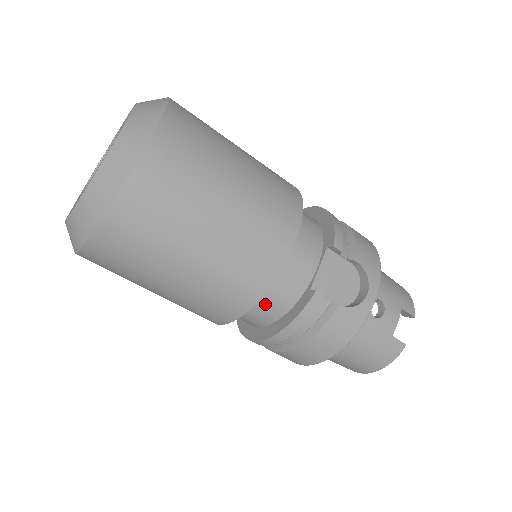
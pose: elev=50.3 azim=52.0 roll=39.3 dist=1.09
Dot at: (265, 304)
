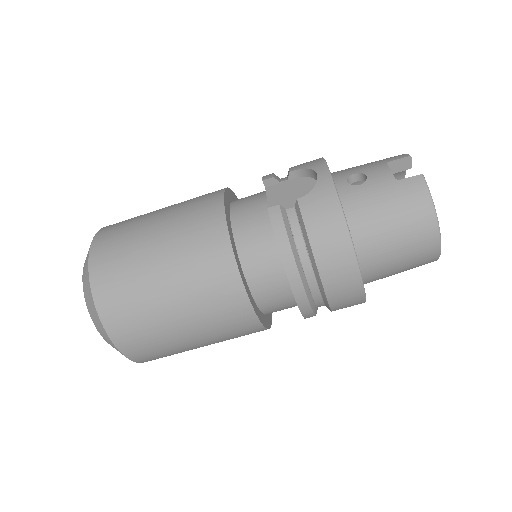
Dot at: (257, 259)
